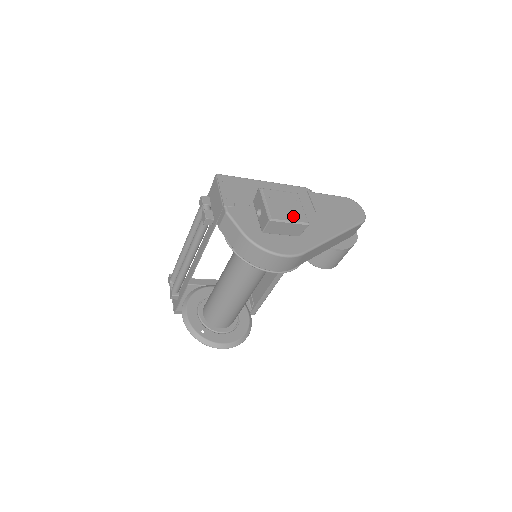
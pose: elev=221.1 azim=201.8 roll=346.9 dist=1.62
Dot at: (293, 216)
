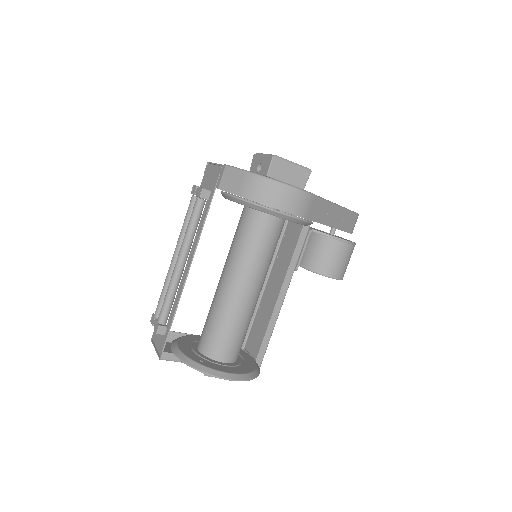
Dot at: occluded
